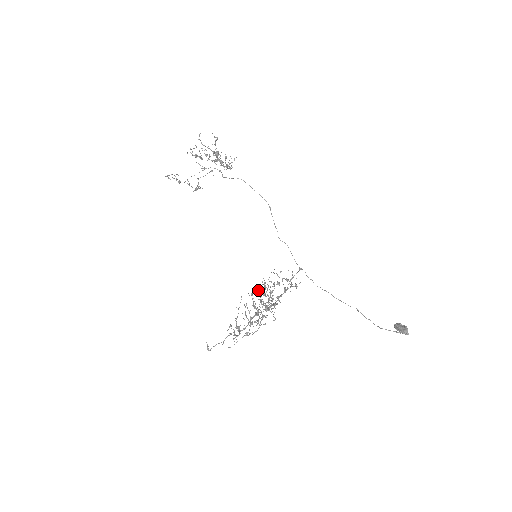
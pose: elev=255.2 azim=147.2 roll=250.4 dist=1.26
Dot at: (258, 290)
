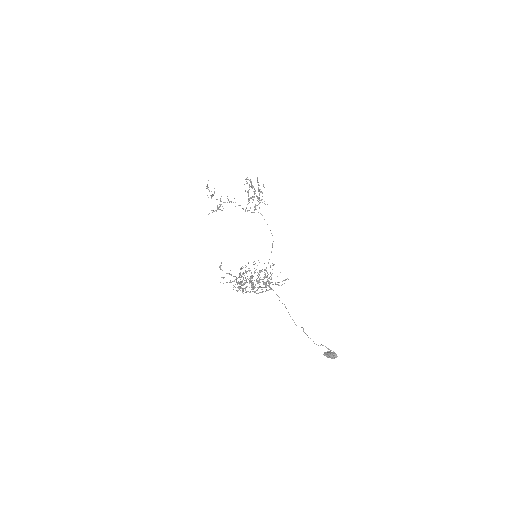
Dot at: occluded
